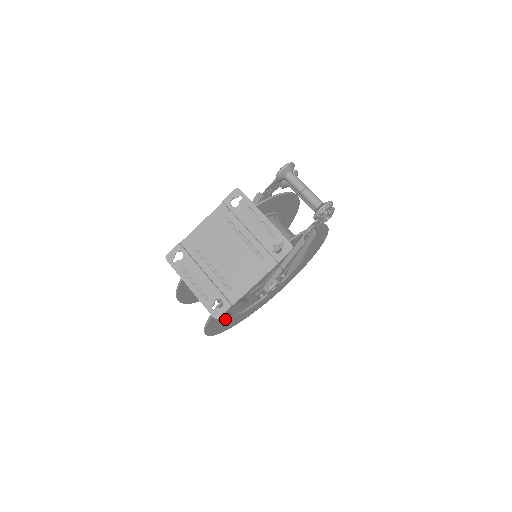
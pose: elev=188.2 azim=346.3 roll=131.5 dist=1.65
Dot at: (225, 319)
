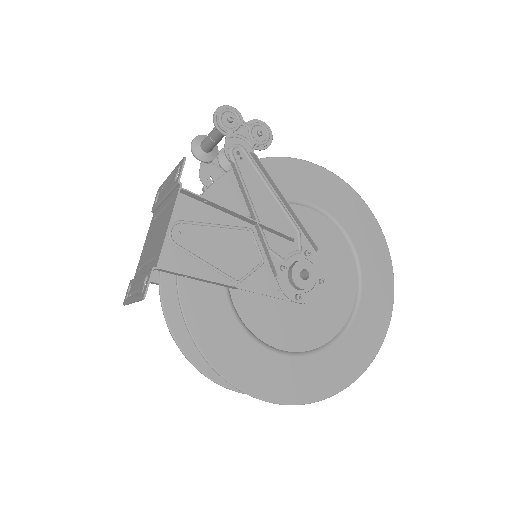
Dot at: (263, 356)
